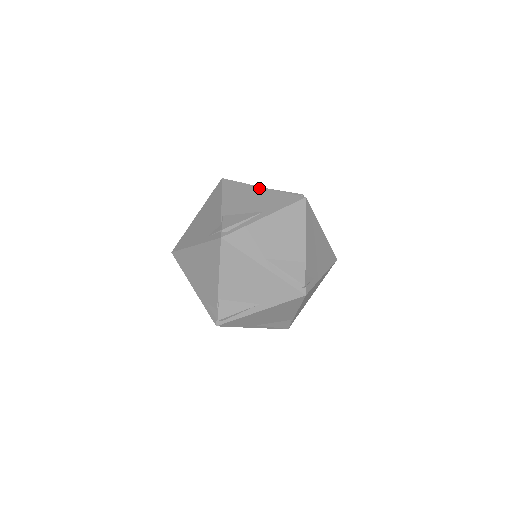
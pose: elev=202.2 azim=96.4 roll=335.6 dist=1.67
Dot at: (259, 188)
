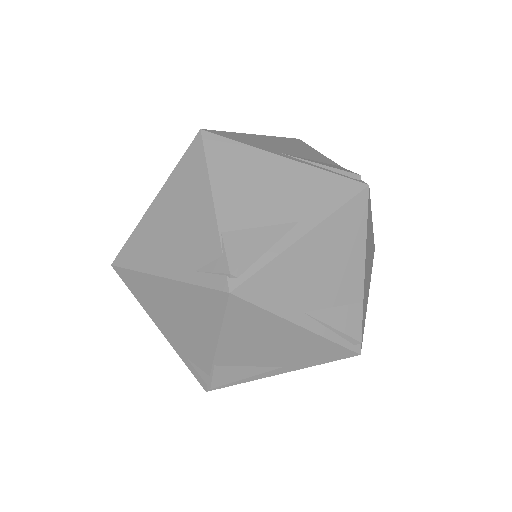
Dot at: (278, 159)
